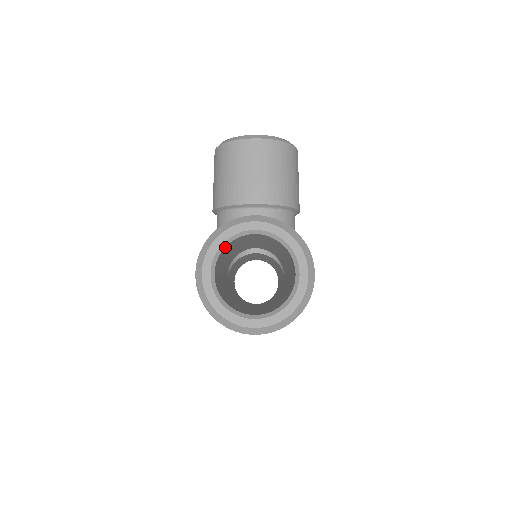
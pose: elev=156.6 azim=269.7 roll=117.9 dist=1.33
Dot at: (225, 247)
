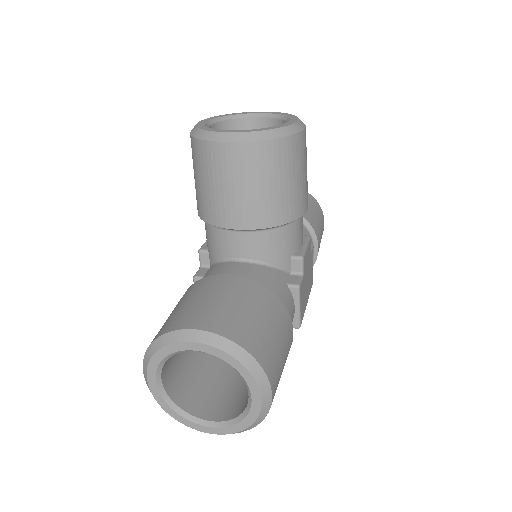
Dot at: (169, 357)
